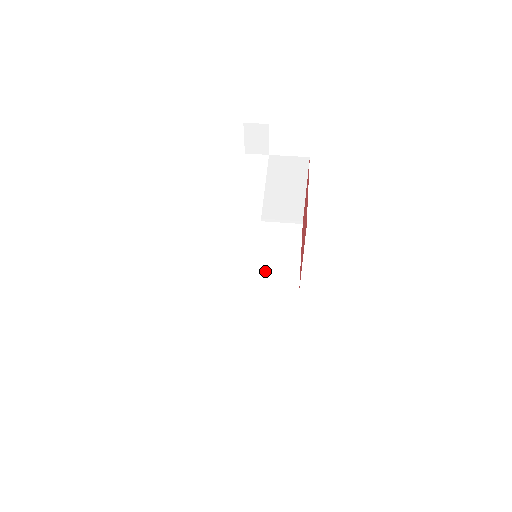
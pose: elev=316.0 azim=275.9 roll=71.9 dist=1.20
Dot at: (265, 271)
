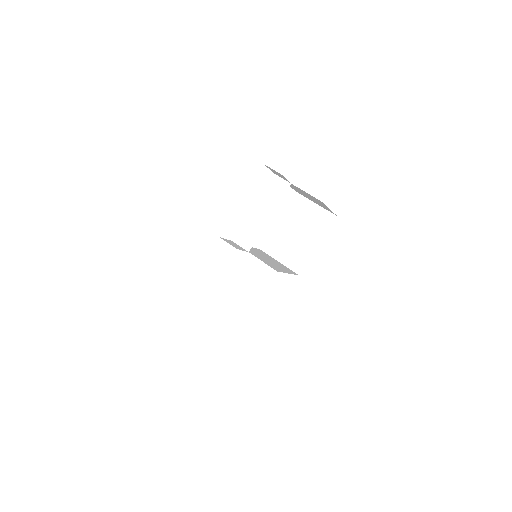
Dot at: (284, 247)
